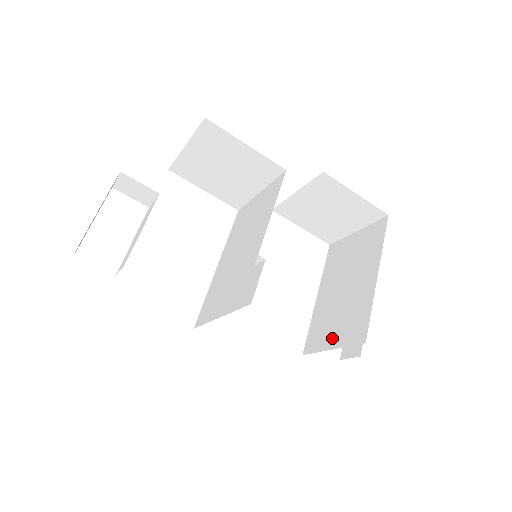
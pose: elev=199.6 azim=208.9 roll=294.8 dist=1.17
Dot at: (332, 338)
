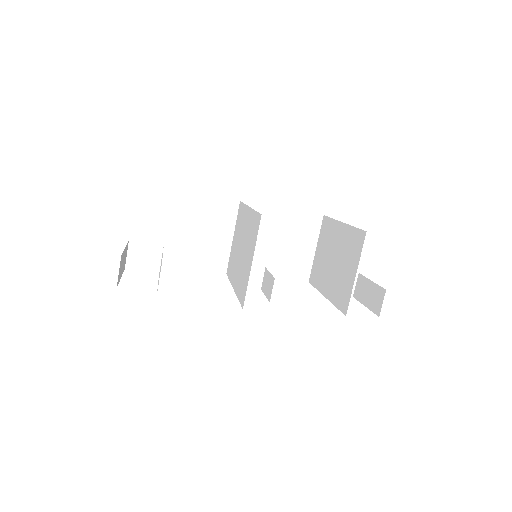
Dot at: (351, 273)
